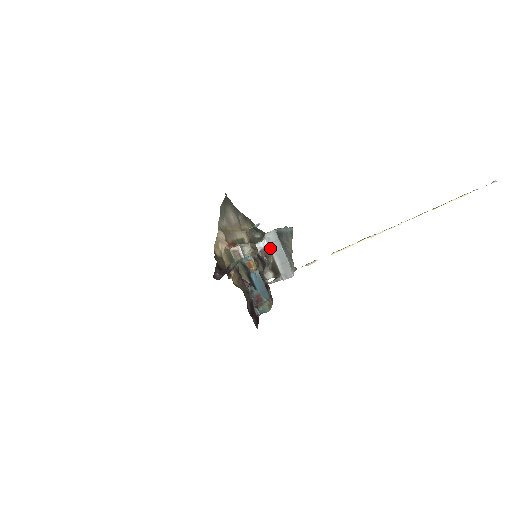
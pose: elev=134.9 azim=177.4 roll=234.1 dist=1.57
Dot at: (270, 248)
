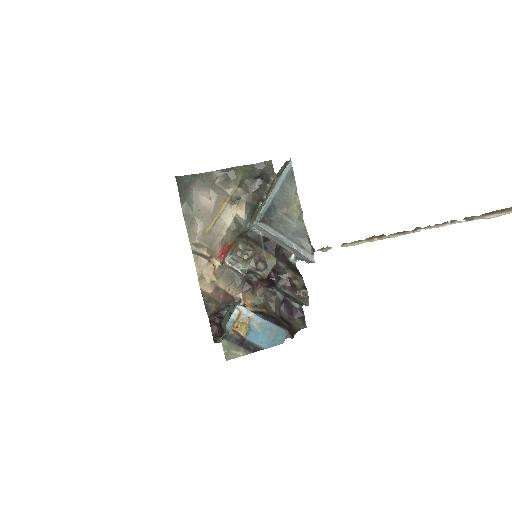
Dot at: (267, 237)
